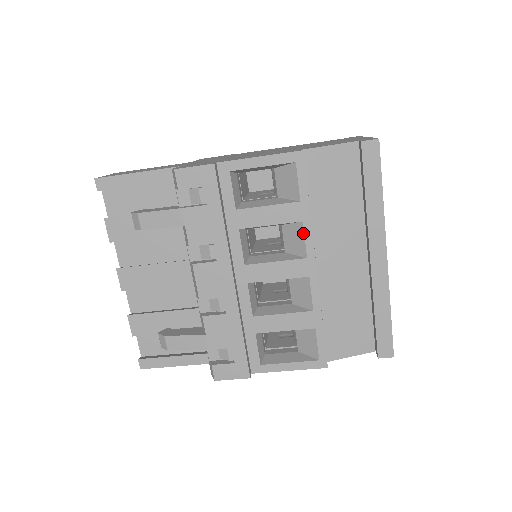
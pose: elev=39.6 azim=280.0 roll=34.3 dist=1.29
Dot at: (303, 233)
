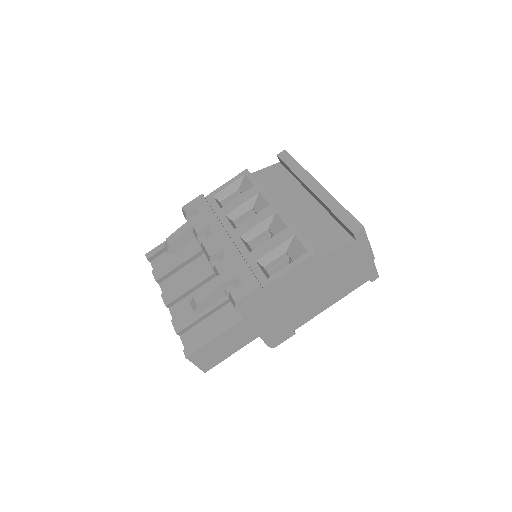
Dot at: (262, 197)
